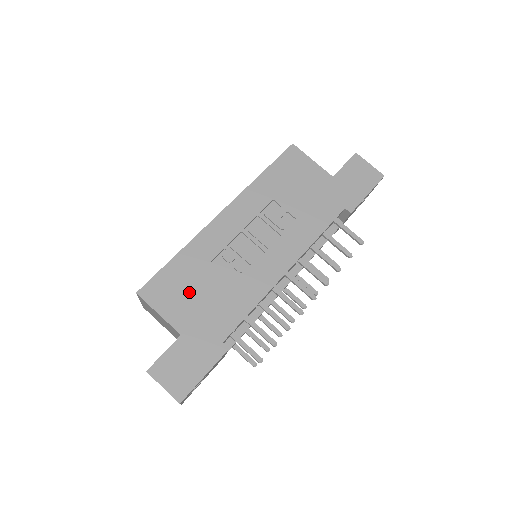
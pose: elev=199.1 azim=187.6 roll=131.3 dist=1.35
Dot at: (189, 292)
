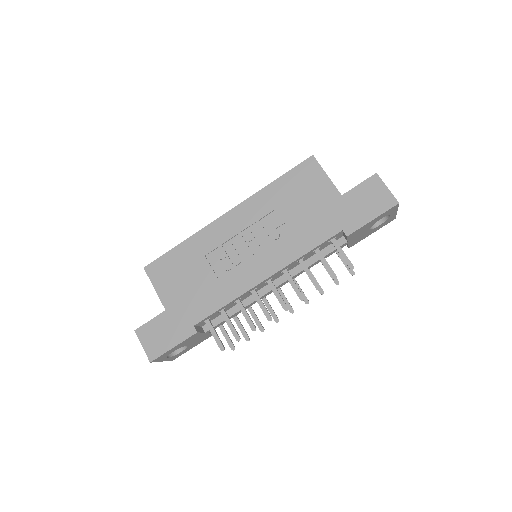
Dot at: (181, 277)
